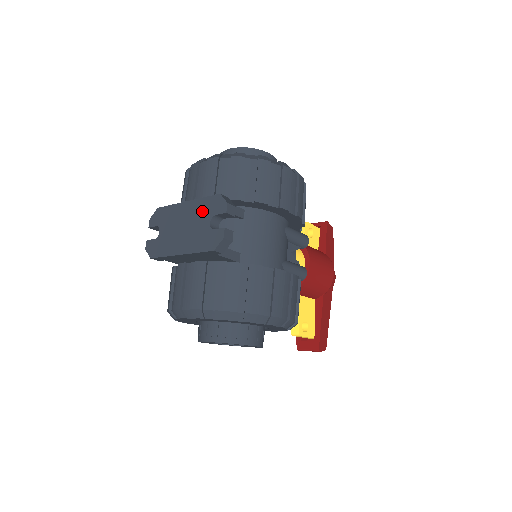
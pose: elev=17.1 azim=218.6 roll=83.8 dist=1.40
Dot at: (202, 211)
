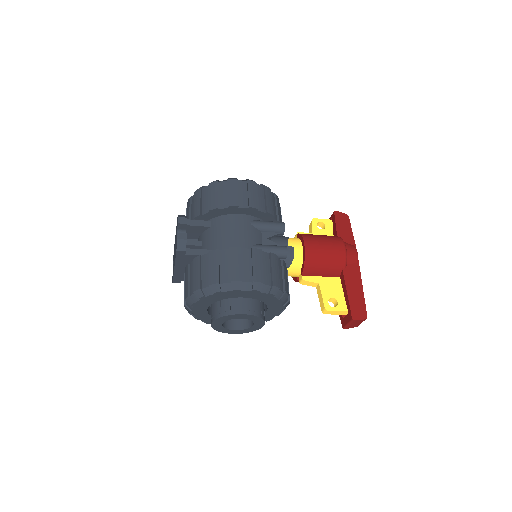
Dot at: (176, 233)
